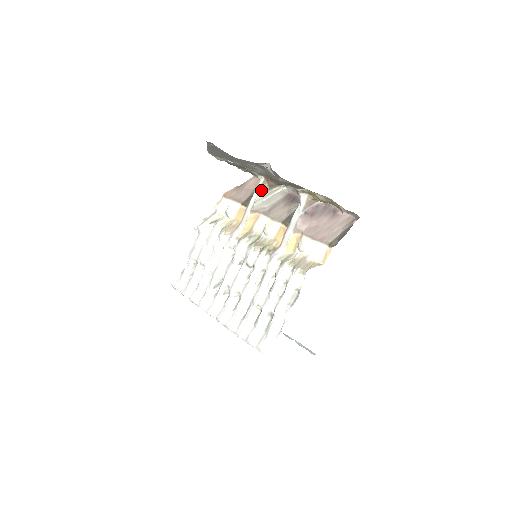
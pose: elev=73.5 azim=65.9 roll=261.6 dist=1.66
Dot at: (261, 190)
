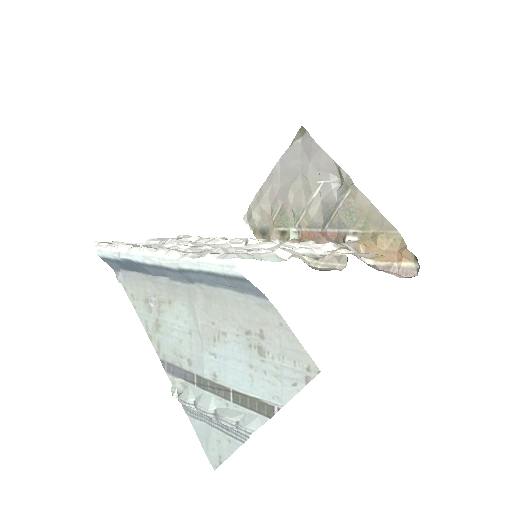
Dot at: (290, 240)
